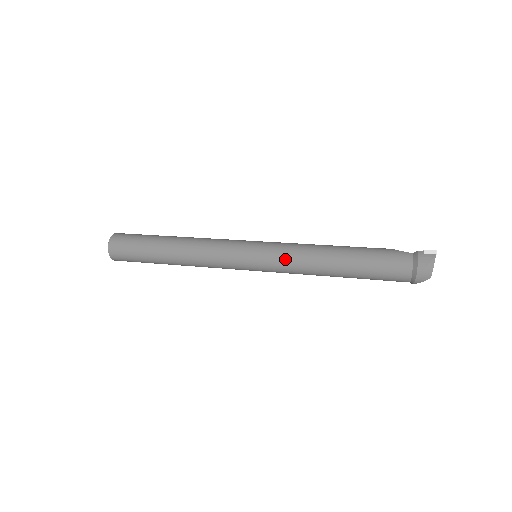
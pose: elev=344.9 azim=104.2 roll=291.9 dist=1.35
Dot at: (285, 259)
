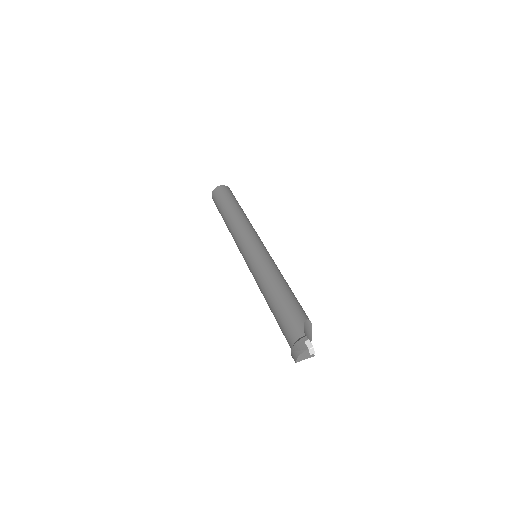
Dot at: (254, 271)
